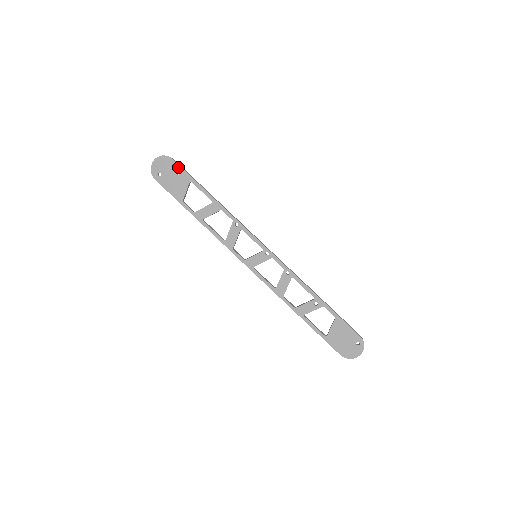
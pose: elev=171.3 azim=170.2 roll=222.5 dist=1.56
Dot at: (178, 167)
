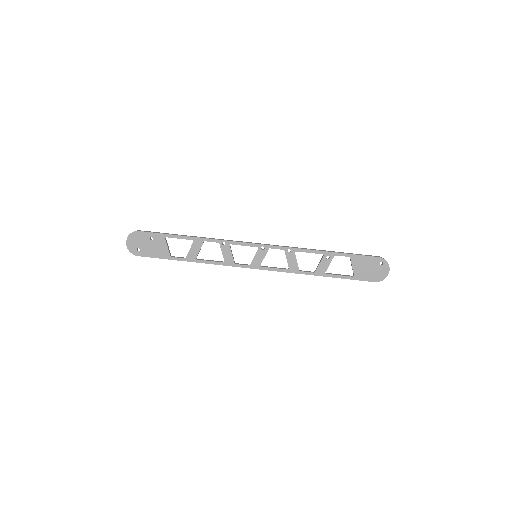
Dot at: (148, 234)
